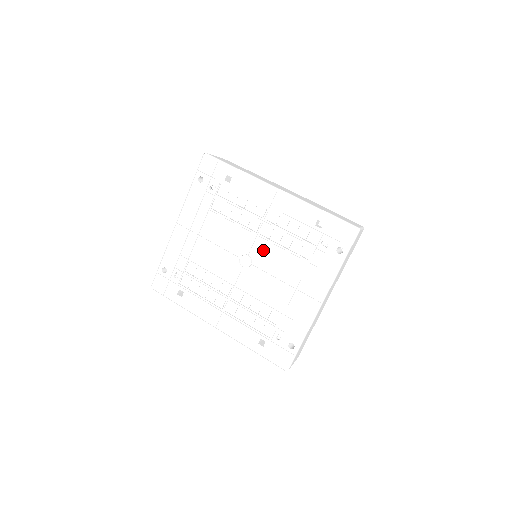
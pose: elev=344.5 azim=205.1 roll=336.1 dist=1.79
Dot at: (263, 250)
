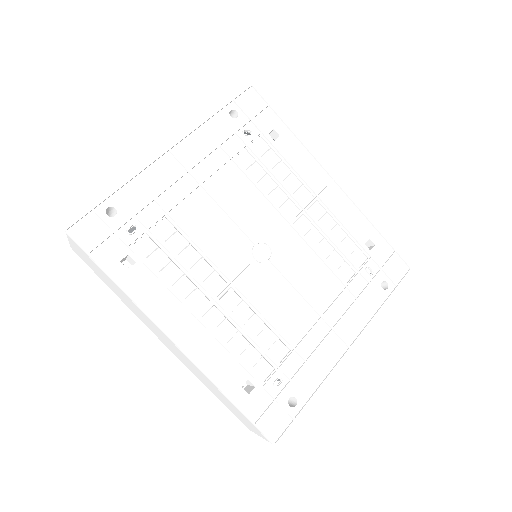
Dot at: (293, 247)
